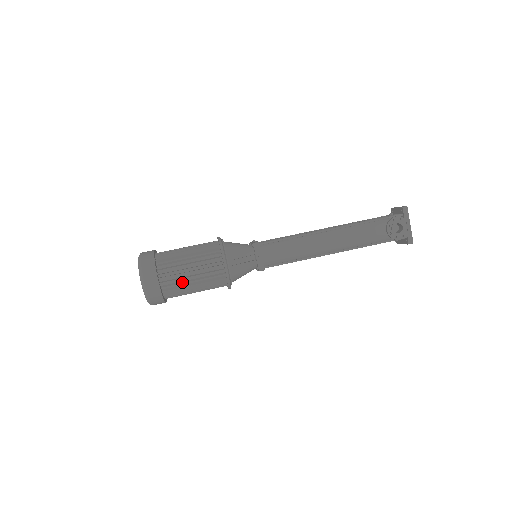
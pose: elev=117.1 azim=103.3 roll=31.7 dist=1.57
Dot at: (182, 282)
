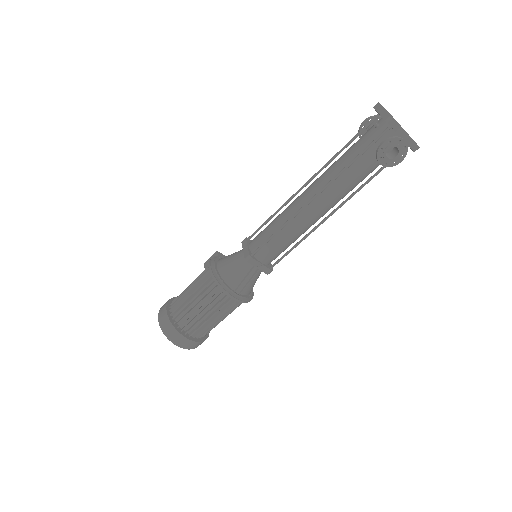
Dot at: (210, 325)
